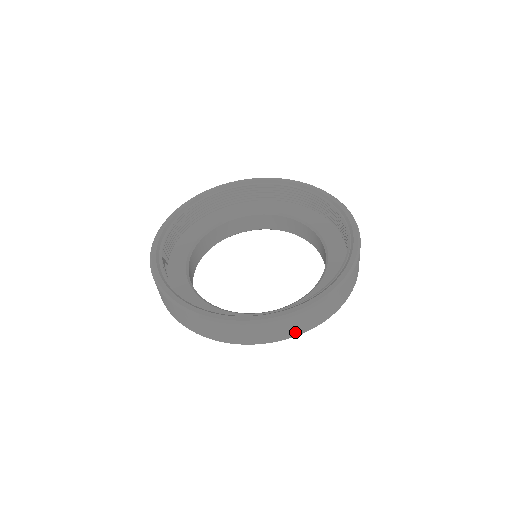
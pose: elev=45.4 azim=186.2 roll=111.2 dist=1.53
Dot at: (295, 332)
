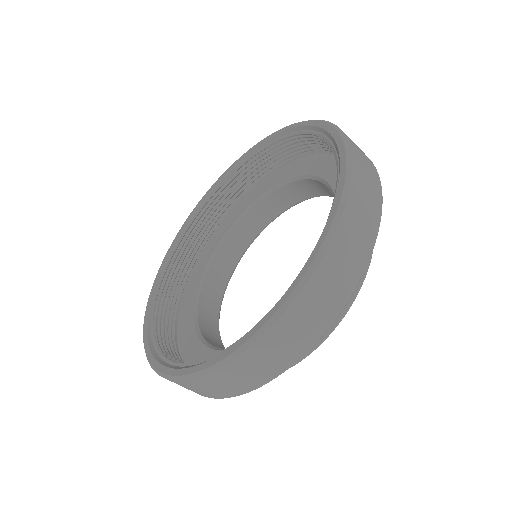
Dot at: (310, 336)
